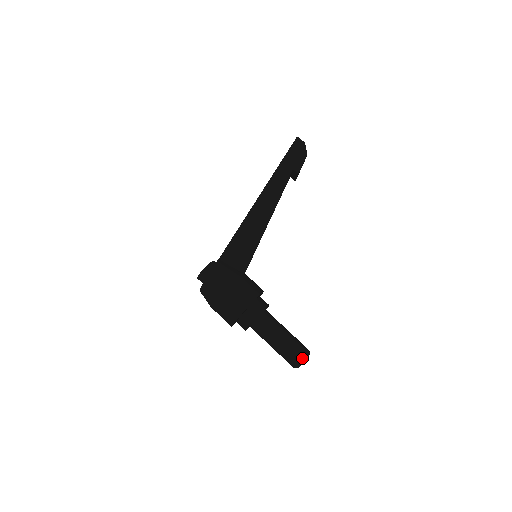
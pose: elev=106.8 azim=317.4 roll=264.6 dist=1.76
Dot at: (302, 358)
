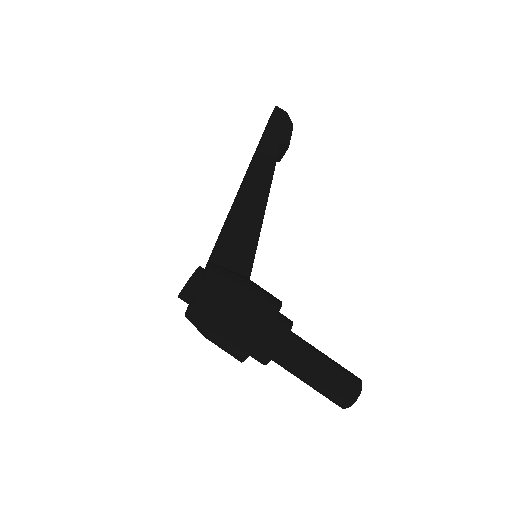
Dot at: (357, 389)
